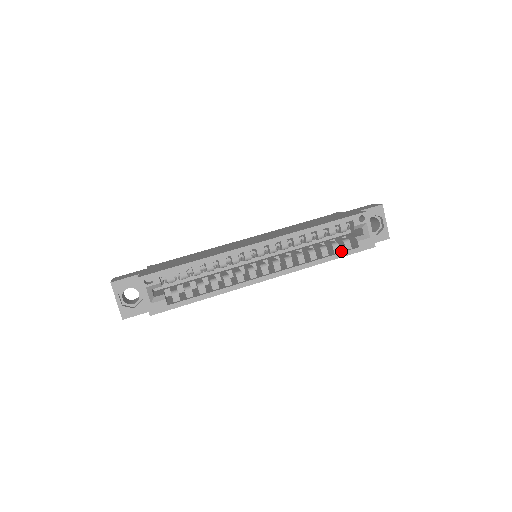
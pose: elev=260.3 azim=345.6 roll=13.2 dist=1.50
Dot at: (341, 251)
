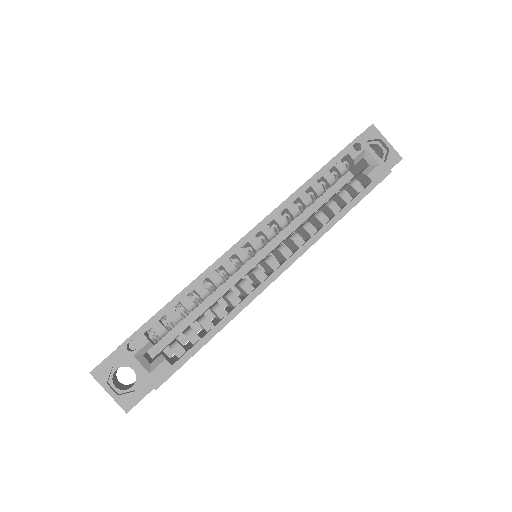
Dot at: (353, 197)
